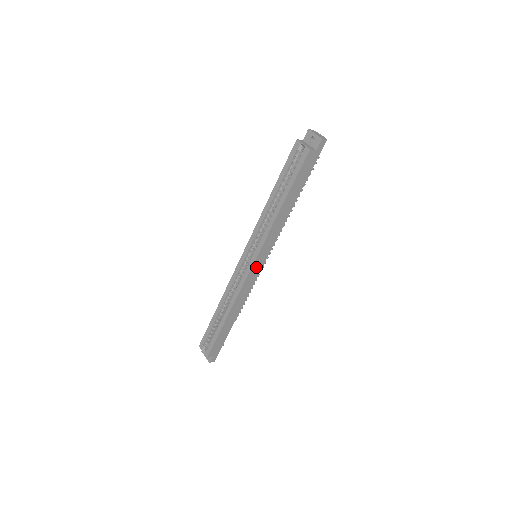
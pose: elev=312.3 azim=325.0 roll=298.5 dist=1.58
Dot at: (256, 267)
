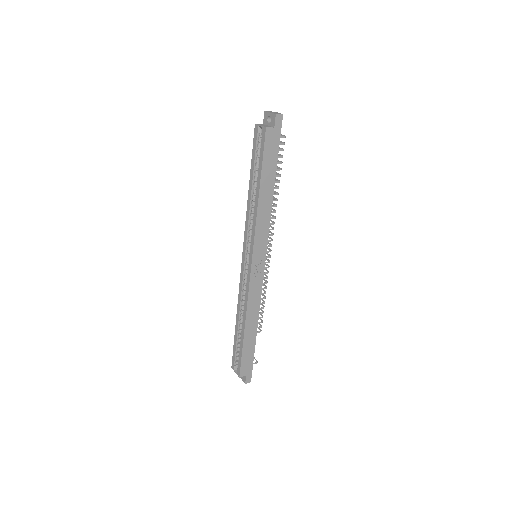
Dot at: (257, 266)
